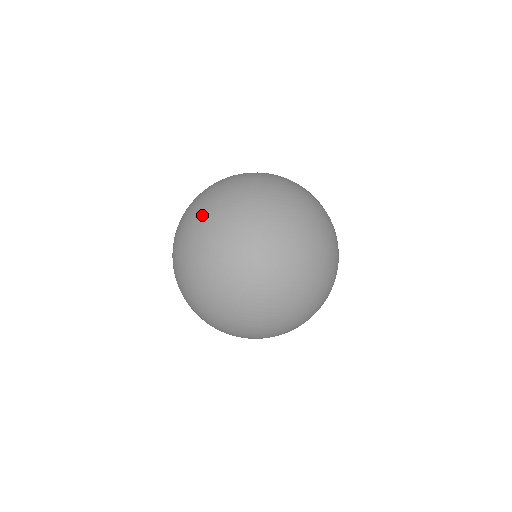
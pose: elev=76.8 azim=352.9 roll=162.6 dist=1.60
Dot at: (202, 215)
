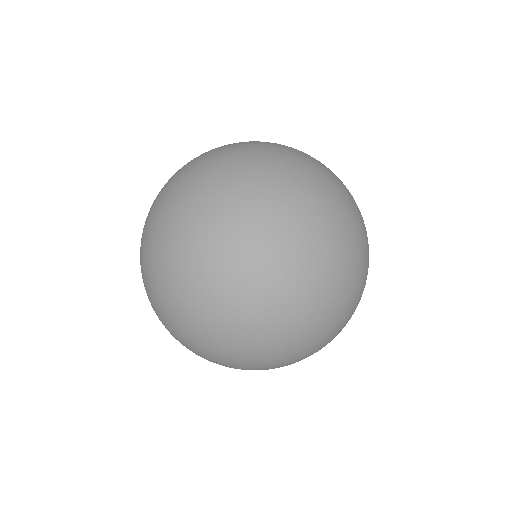
Dot at: (215, 312)
